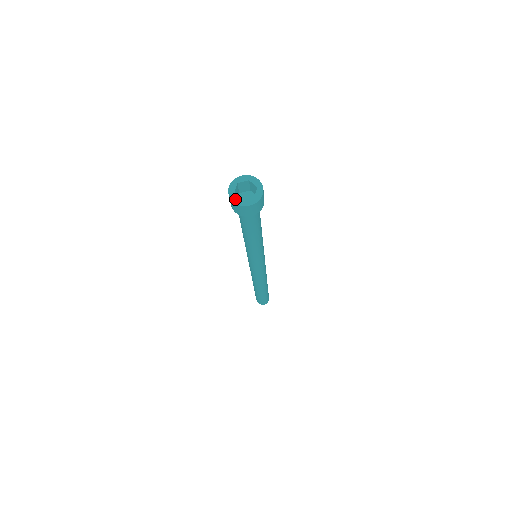
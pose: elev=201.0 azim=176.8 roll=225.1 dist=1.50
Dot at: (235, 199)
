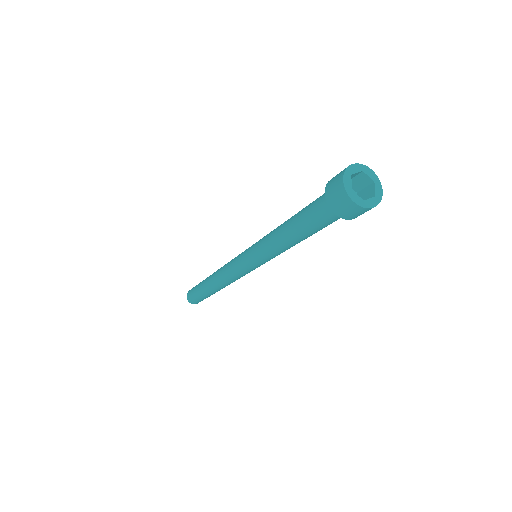
Dot at: (347, 180)
